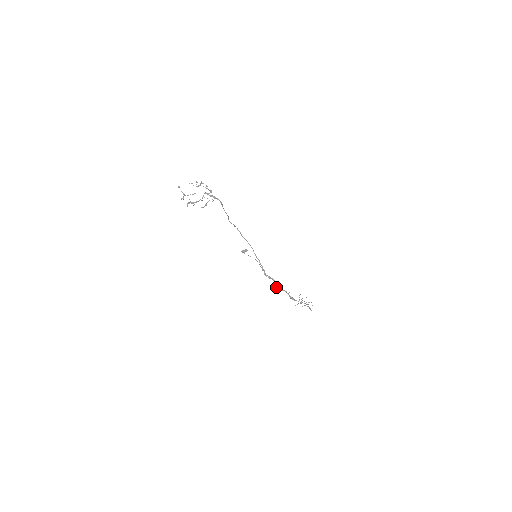
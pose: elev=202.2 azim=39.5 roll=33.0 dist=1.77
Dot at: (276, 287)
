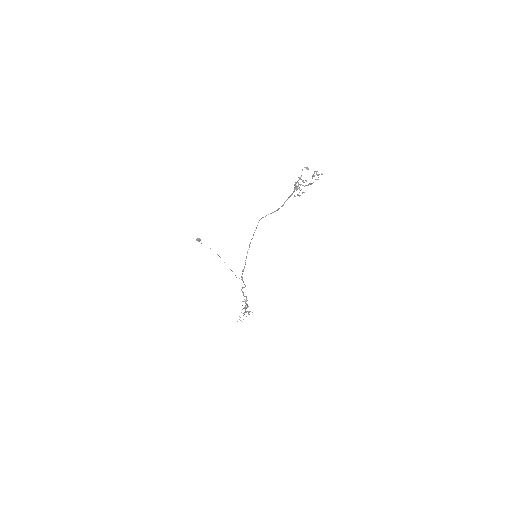
Dot at: (242, 291)
